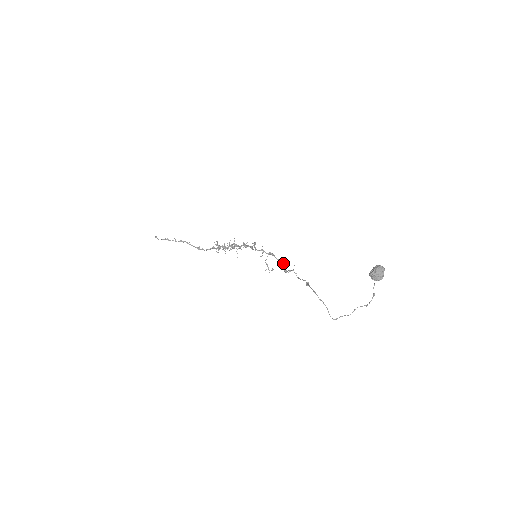
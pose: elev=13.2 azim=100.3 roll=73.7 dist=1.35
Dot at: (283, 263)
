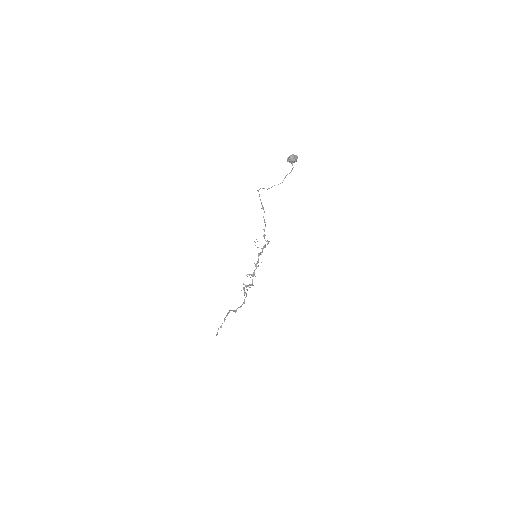
Dot at: (267, 241)
